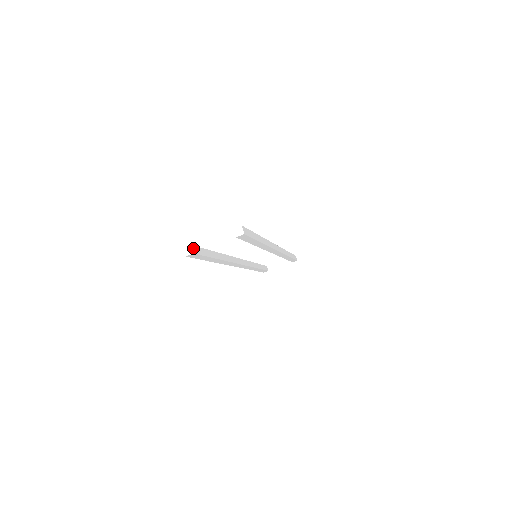
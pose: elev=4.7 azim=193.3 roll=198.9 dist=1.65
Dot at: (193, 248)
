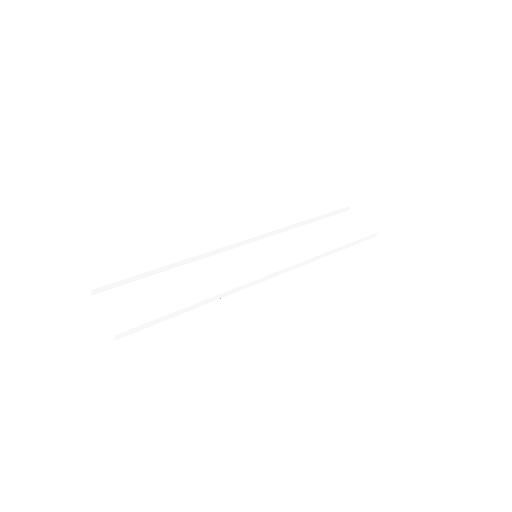
Dot at: (95, 290)
